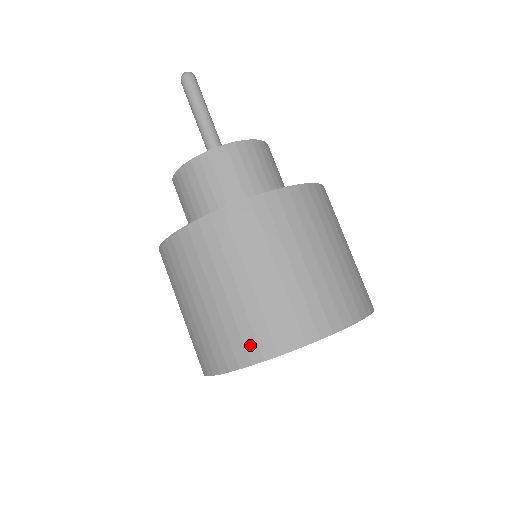
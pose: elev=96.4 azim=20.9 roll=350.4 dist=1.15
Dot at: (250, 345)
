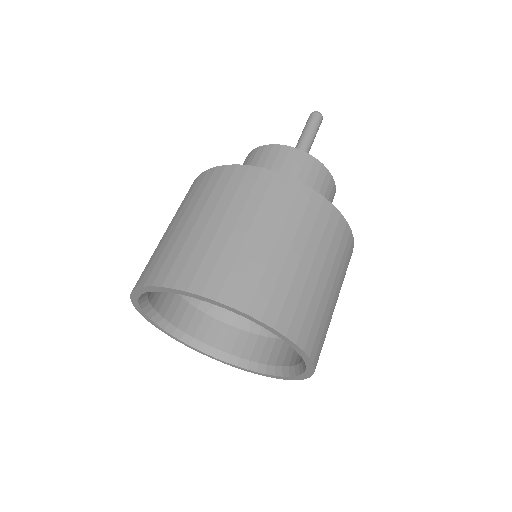
Dot at: (165, 269)
